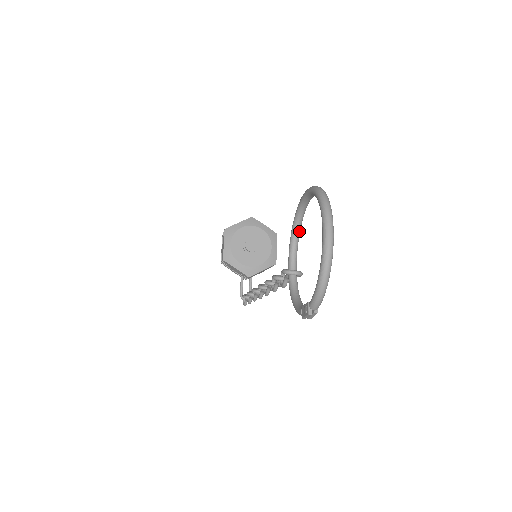
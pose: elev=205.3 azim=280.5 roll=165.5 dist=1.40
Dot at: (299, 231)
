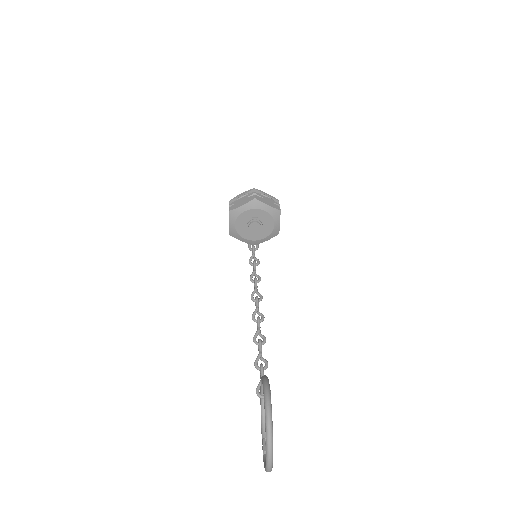
Dot at: occluded
